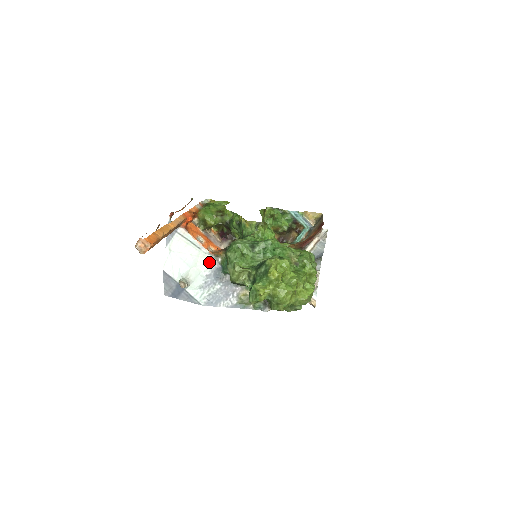
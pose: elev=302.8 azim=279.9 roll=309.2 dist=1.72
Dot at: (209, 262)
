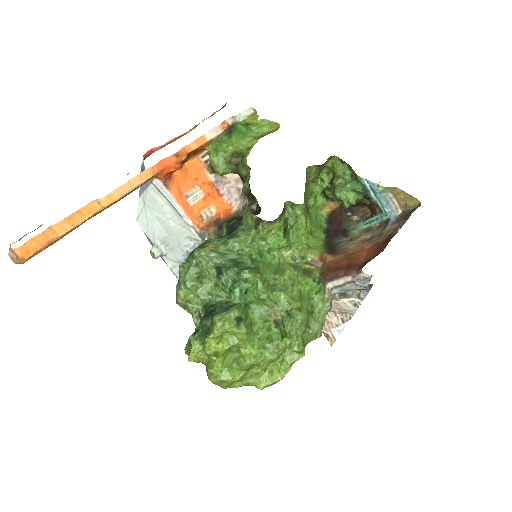
Dot at: (192, 237)
